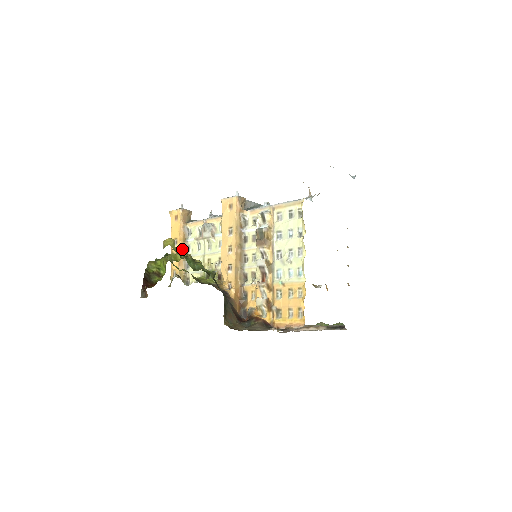
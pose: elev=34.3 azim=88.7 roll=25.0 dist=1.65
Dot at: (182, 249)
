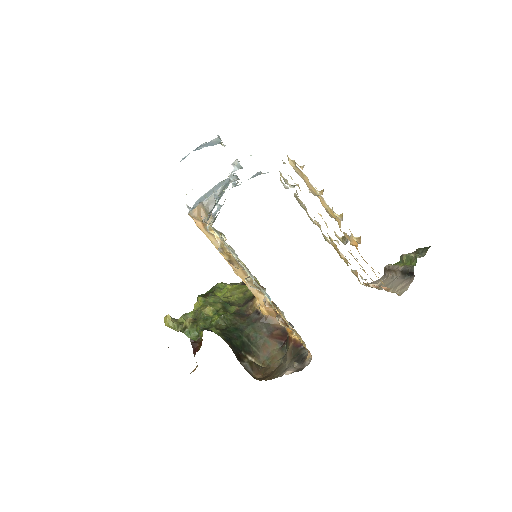
Dot at: occluded
